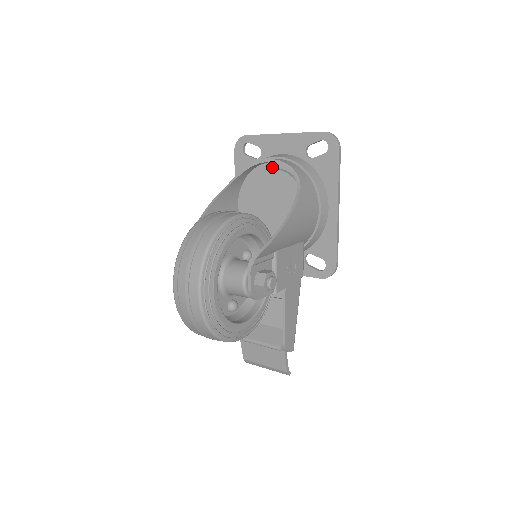
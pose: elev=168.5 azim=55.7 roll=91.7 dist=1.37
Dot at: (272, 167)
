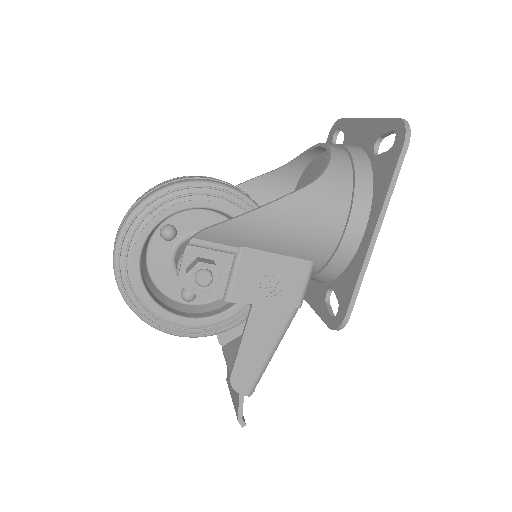
Dot at: occluded
